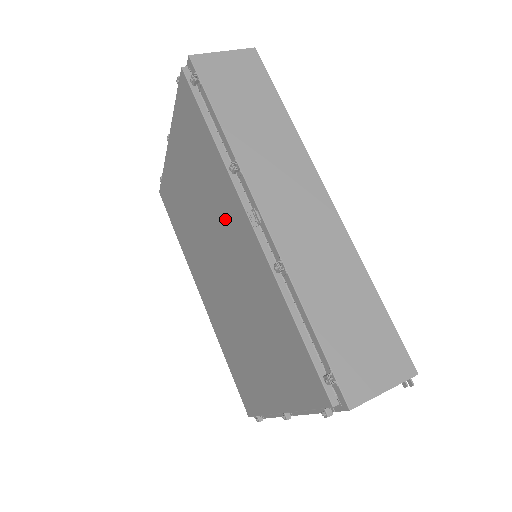
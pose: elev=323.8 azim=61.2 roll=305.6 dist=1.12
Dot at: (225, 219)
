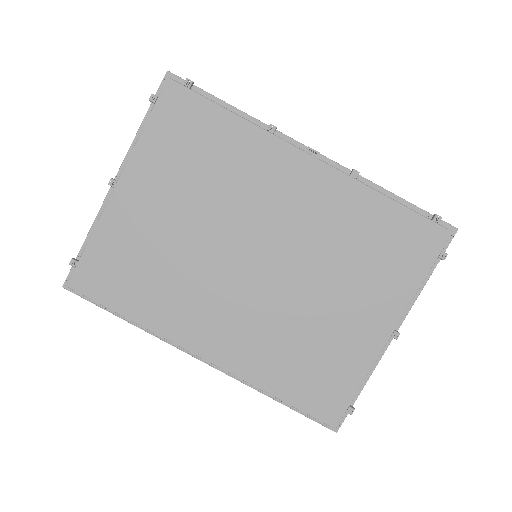
Dot at: (266, 187)
